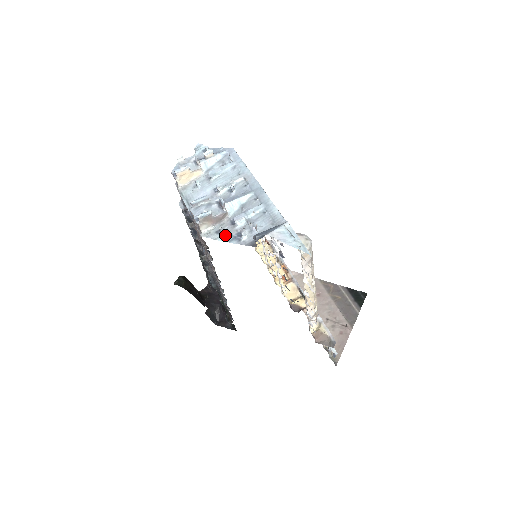
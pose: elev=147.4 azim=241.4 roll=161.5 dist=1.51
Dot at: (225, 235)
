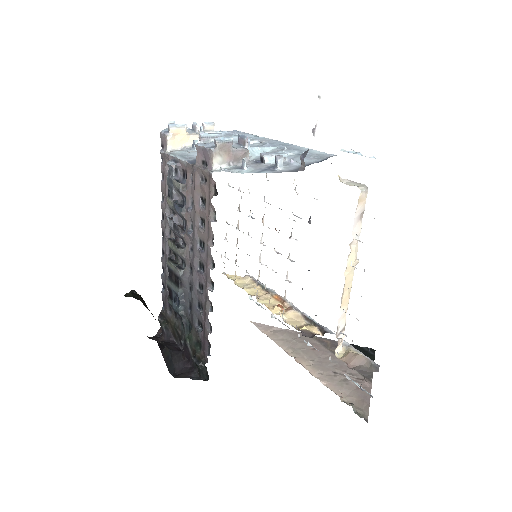
Dot at: (249, 169)
